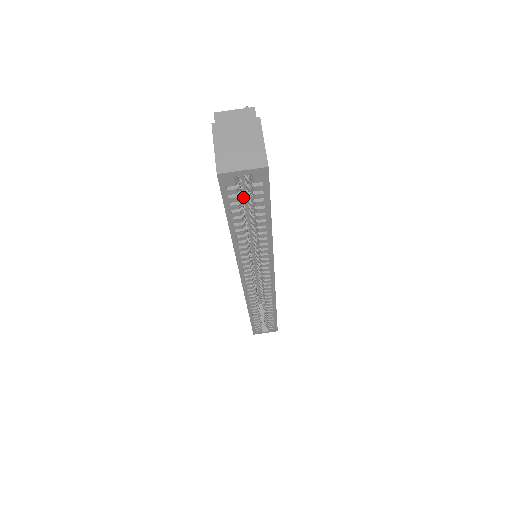
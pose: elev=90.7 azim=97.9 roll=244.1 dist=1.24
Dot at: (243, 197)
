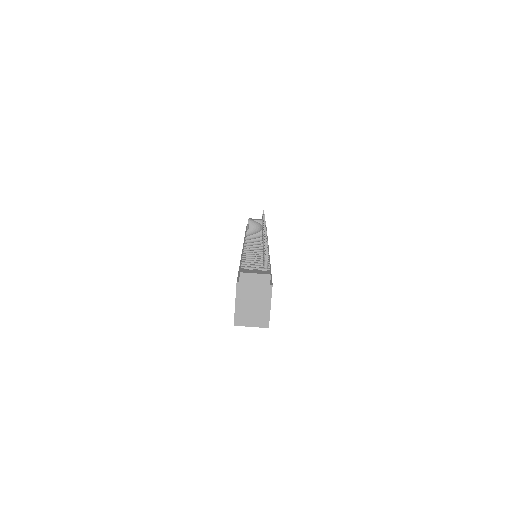
Dot at: occluded
